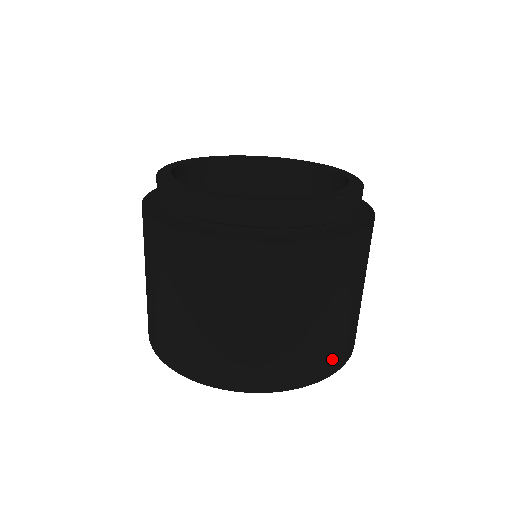
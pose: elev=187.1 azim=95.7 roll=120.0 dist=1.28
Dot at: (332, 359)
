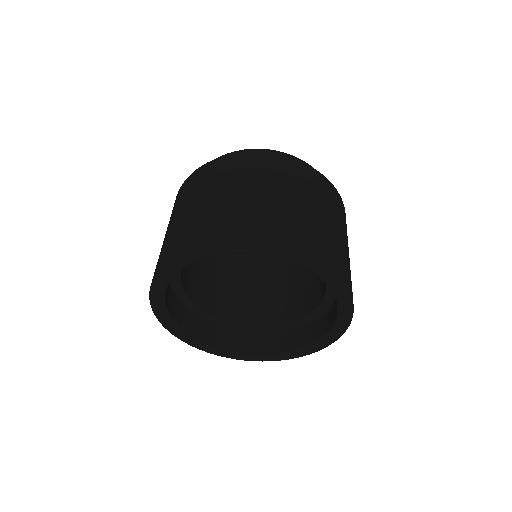
Dot at: (340, 266)
